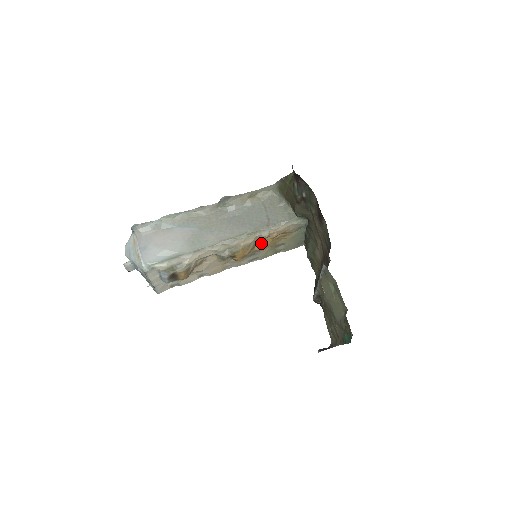
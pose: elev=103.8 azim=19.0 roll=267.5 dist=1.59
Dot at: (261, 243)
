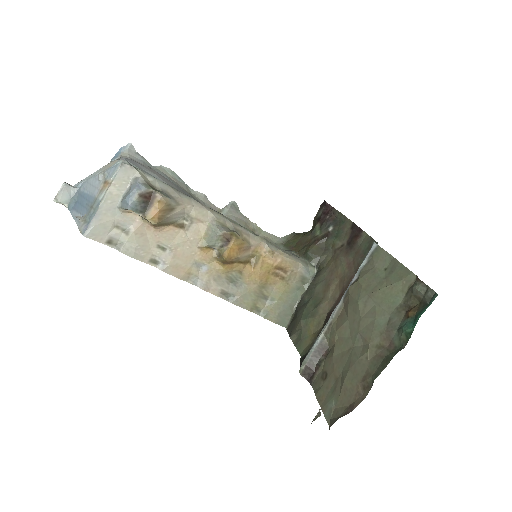
Dot at: (257, 263)
